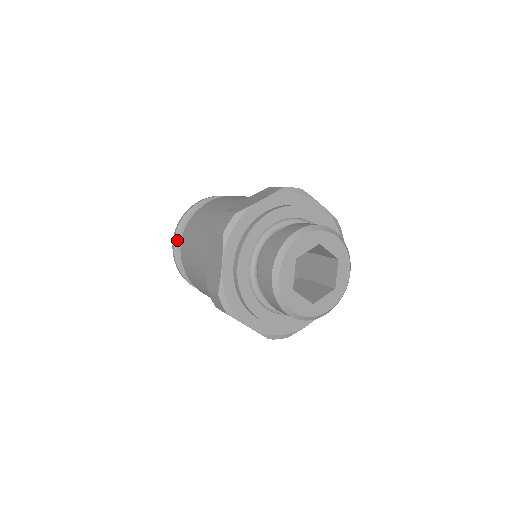
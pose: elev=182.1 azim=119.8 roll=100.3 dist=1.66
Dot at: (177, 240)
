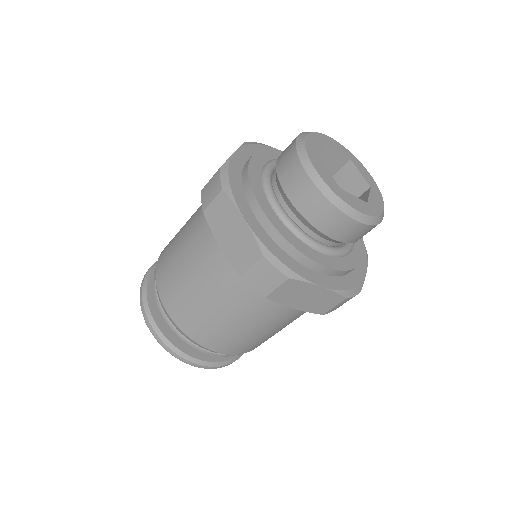
Dot at: (151, 316)
